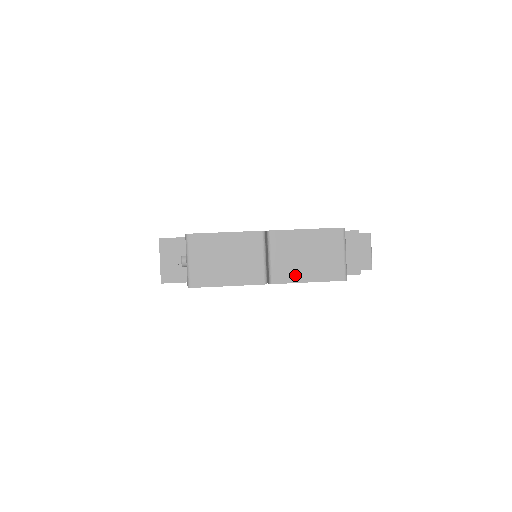
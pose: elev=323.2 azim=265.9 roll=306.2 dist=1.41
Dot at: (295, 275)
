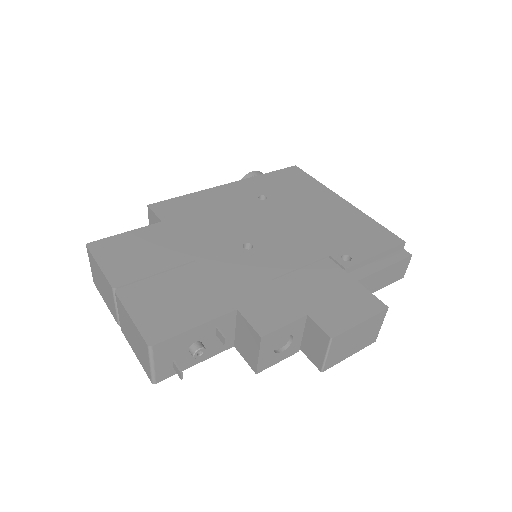
Dot at: (129, 340)
